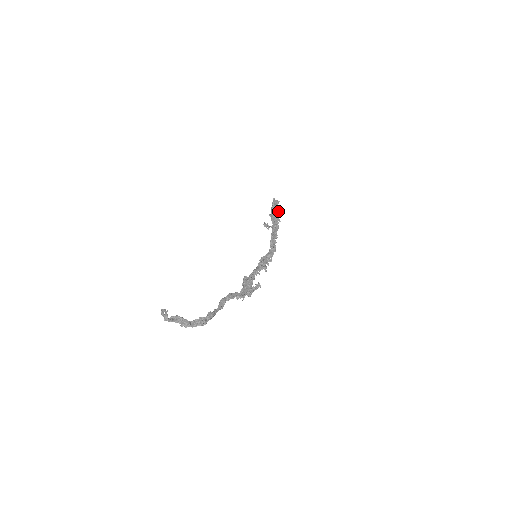
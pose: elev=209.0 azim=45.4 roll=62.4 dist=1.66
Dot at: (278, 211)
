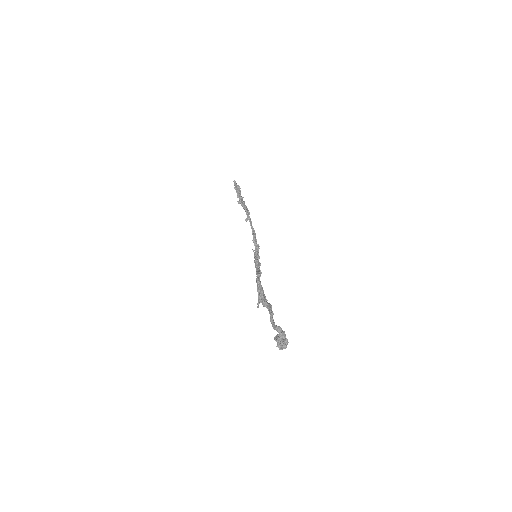
Dot at: occluded
